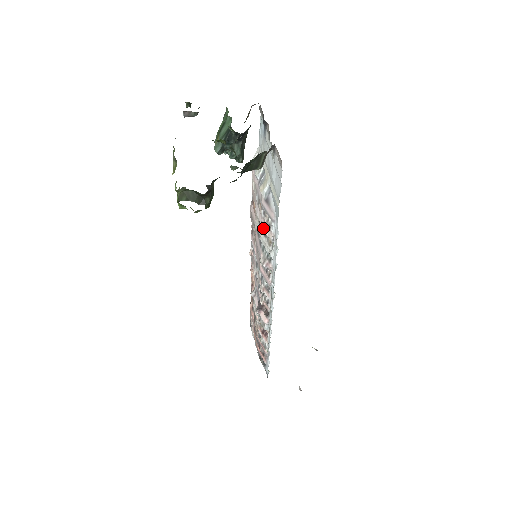
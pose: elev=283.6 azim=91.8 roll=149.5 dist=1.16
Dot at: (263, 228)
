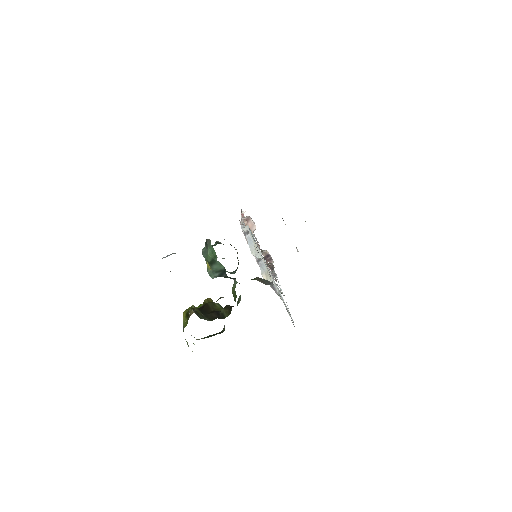
Dot at: occluded
